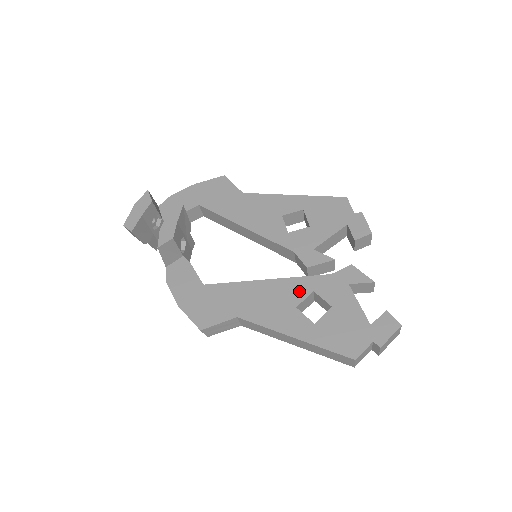
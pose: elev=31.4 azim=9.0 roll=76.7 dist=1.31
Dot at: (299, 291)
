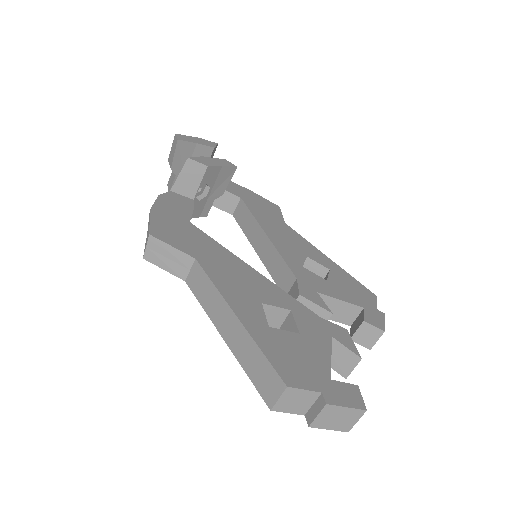
Dot at: (276, 298)
